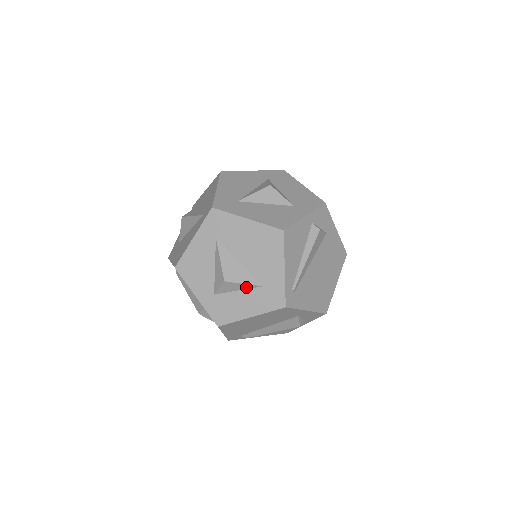
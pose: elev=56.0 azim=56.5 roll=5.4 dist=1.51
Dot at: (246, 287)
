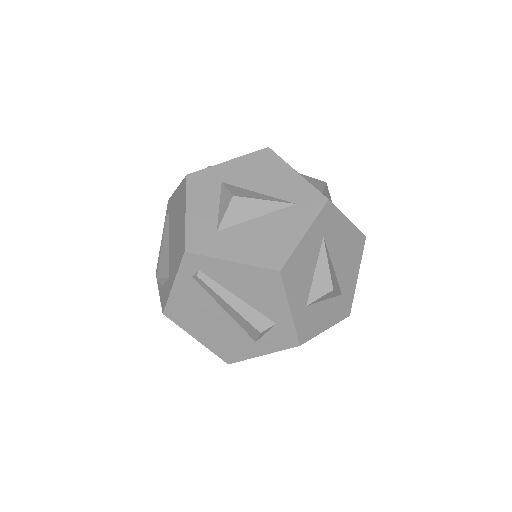
Dot at: (333, 296)
